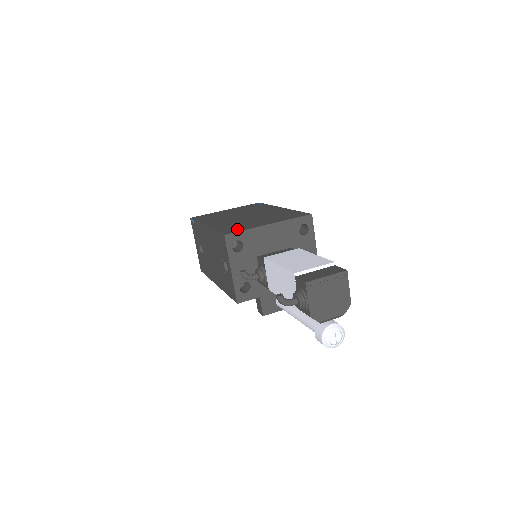
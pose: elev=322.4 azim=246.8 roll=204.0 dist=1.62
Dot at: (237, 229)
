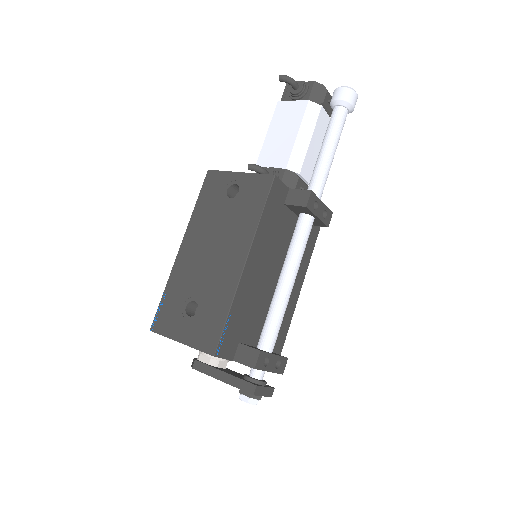
Dot at: occluded
